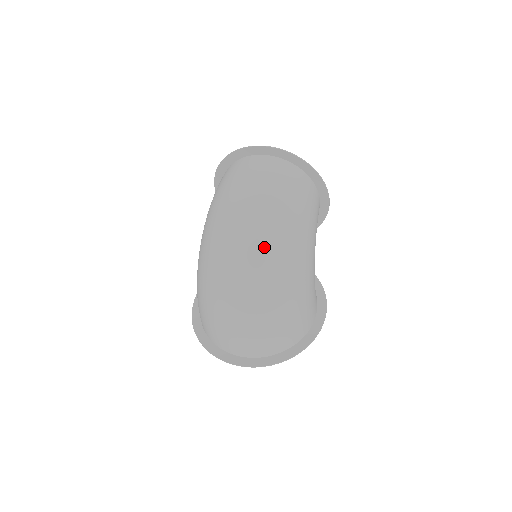
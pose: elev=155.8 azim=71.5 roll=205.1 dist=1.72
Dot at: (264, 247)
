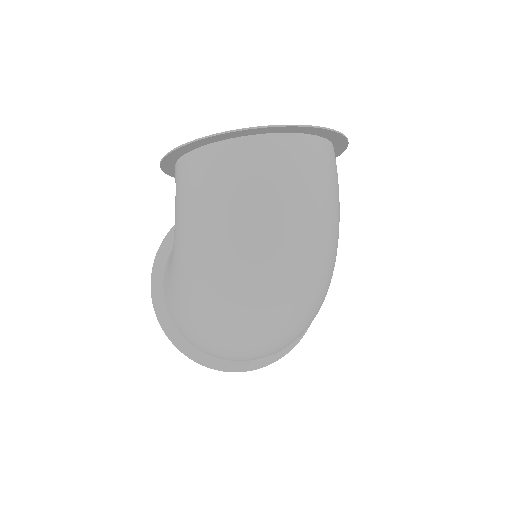
Dot at: (312, 286)
